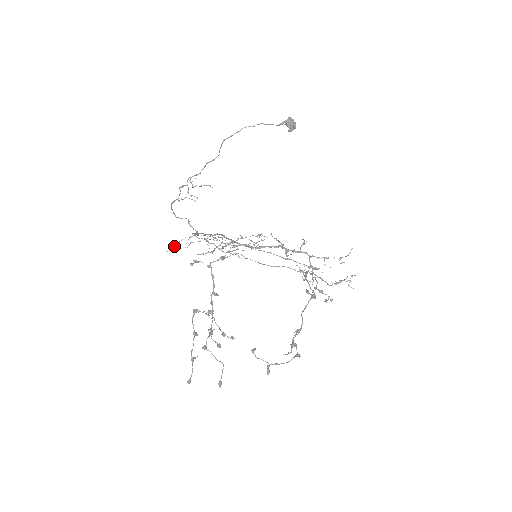
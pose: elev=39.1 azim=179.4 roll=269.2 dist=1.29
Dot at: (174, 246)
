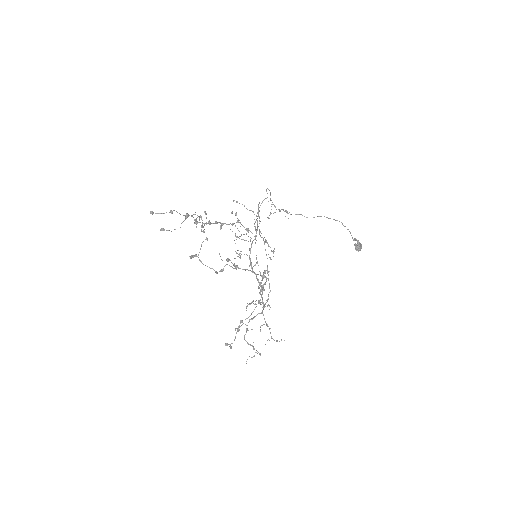
Dot at: (237, 202)
